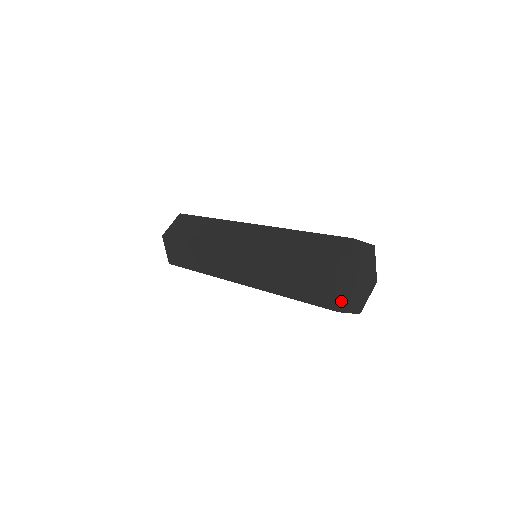
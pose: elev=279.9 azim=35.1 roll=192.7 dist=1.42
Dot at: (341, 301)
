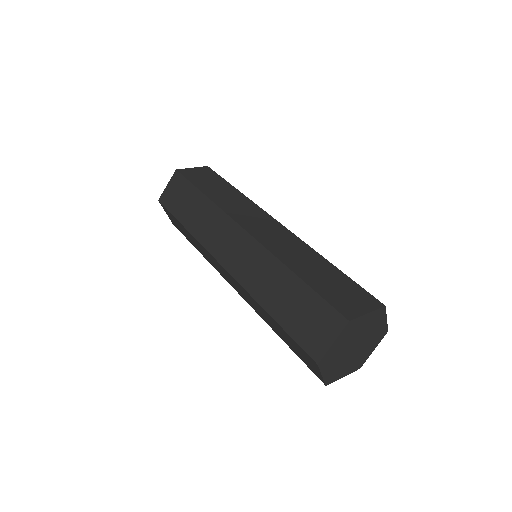
Dot at: (331, 376)
